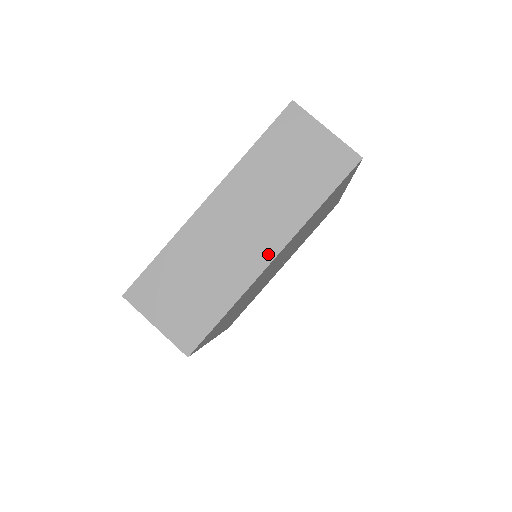
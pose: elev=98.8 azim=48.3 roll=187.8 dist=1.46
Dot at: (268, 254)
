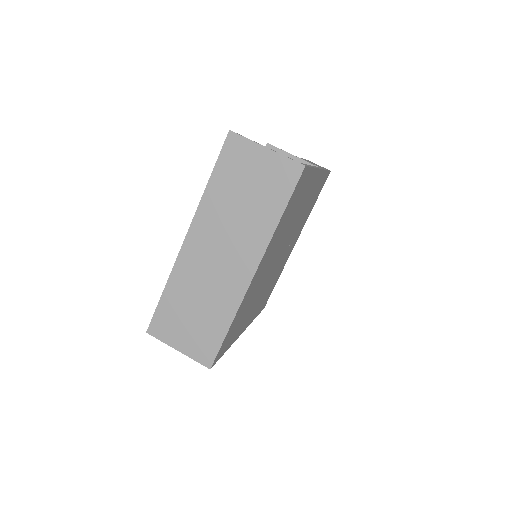
Dot at: (248, 272)
